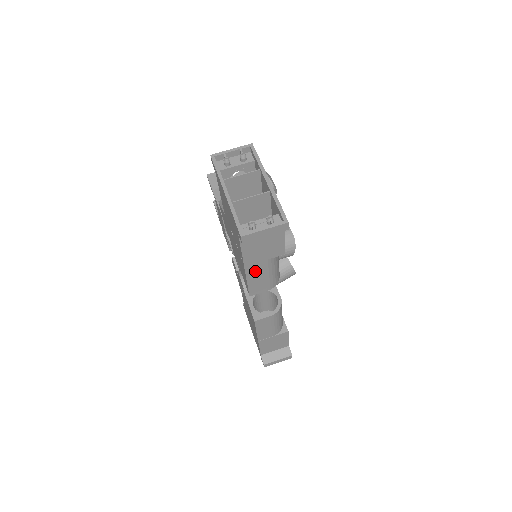
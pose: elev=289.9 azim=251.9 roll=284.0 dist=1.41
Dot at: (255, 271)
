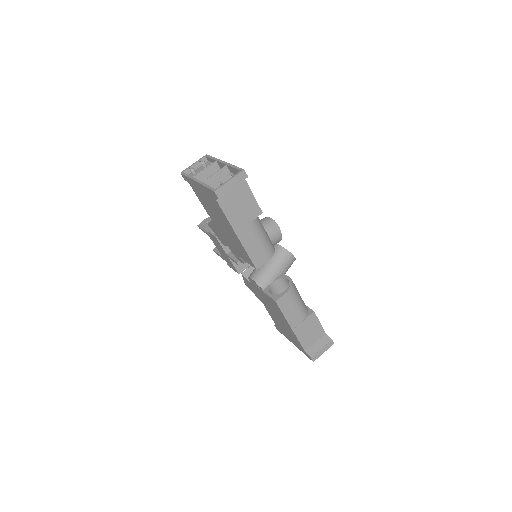
Dot at: (247, 238)
